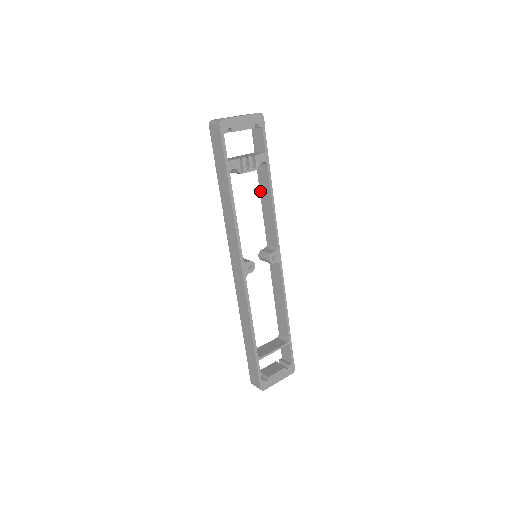
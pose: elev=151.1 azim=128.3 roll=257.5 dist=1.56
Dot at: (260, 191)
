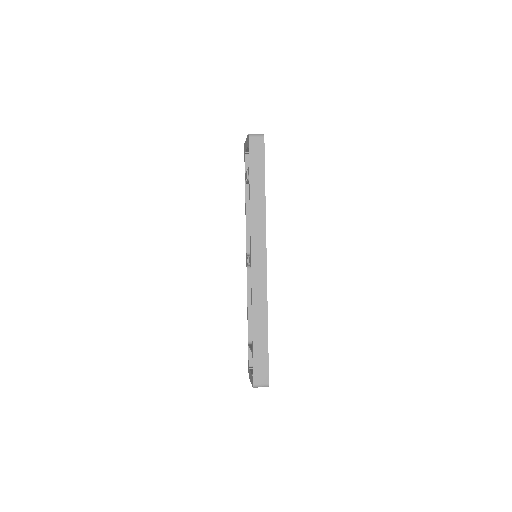
Dot at: (246, 205)
